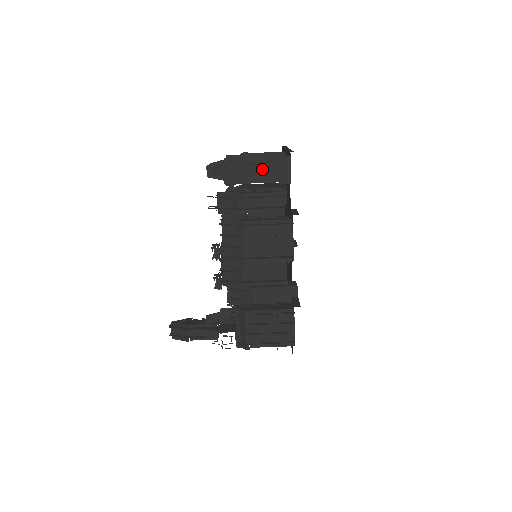
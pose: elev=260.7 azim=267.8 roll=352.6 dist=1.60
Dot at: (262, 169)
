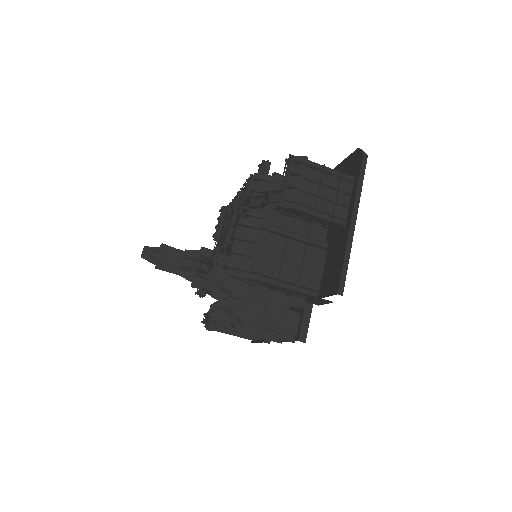
Dot at: (294, 292)
